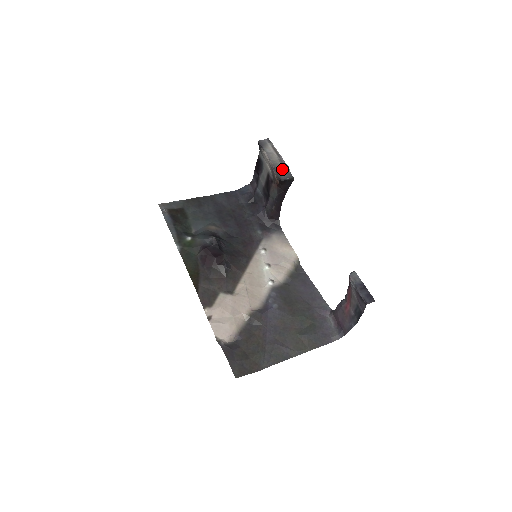
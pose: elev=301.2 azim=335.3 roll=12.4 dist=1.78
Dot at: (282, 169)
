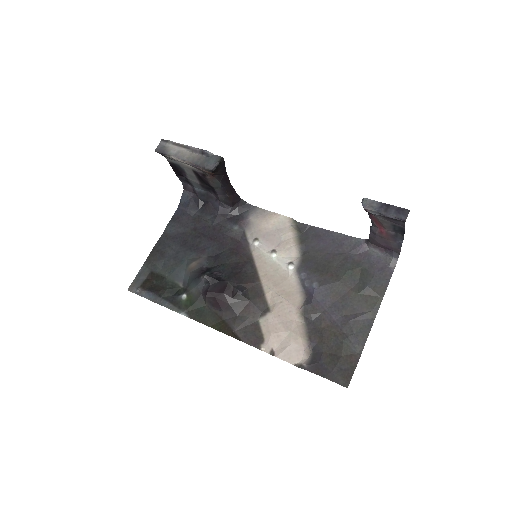
Dot at: (203, 159)
